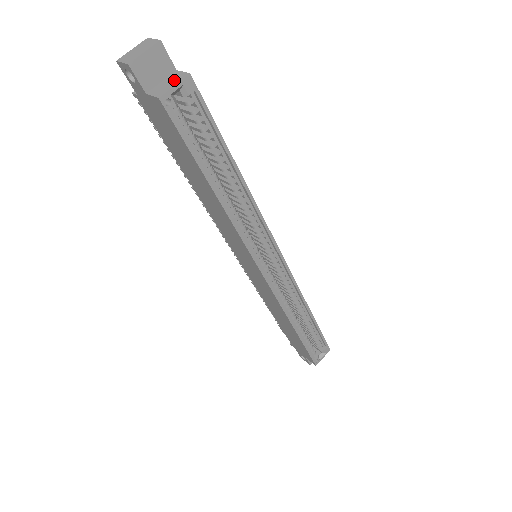
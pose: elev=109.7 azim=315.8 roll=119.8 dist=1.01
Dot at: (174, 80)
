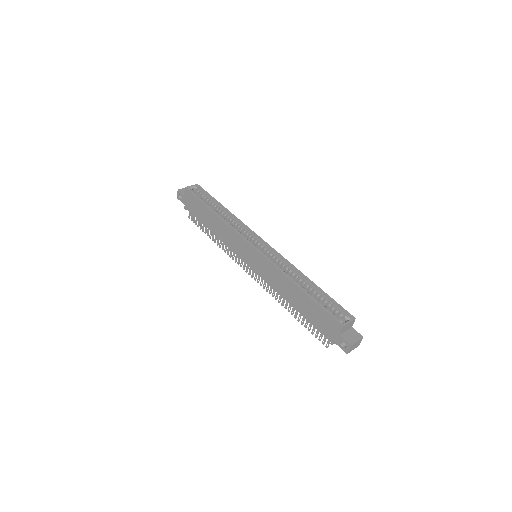
Dot at: (193, 188)
